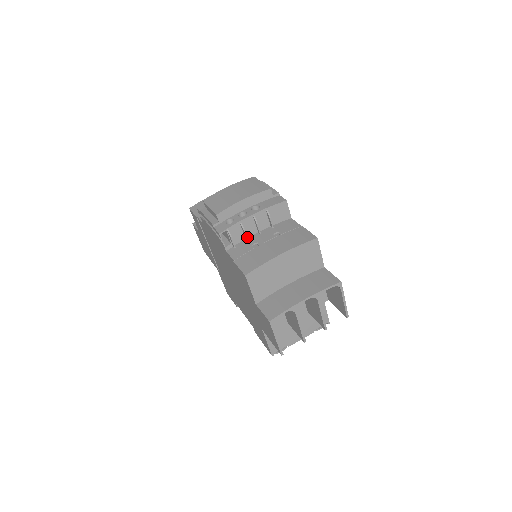
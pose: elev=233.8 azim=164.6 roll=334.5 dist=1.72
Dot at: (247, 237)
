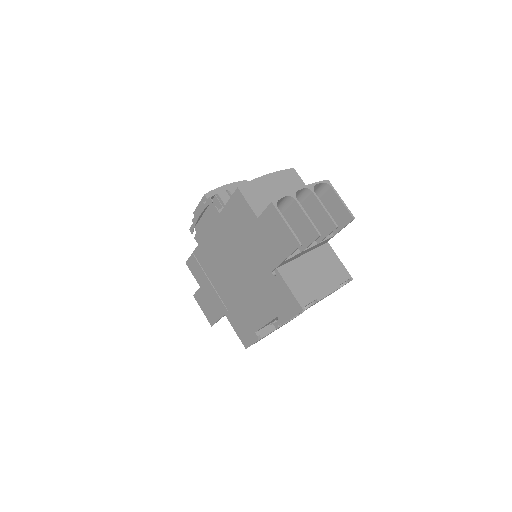
Dot at: occluded
